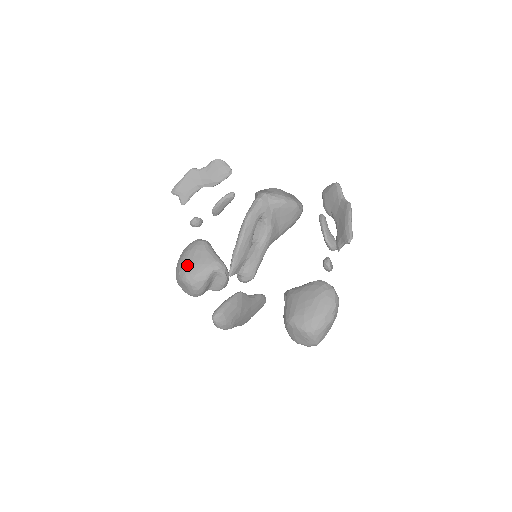
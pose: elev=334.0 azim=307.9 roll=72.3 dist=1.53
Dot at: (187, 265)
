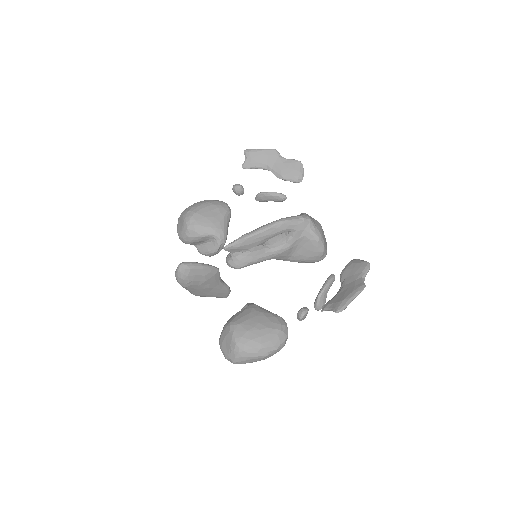
Dot at: (200, 212)
